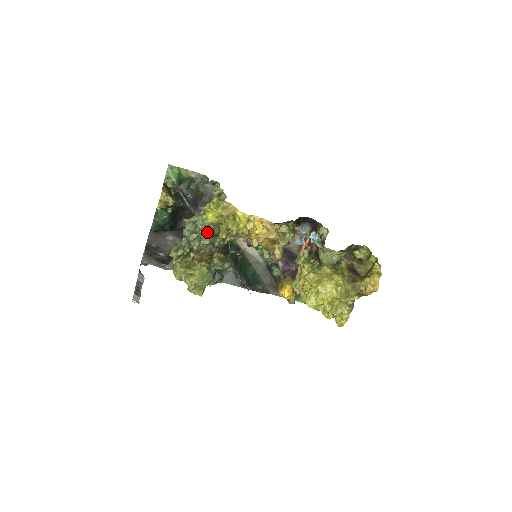
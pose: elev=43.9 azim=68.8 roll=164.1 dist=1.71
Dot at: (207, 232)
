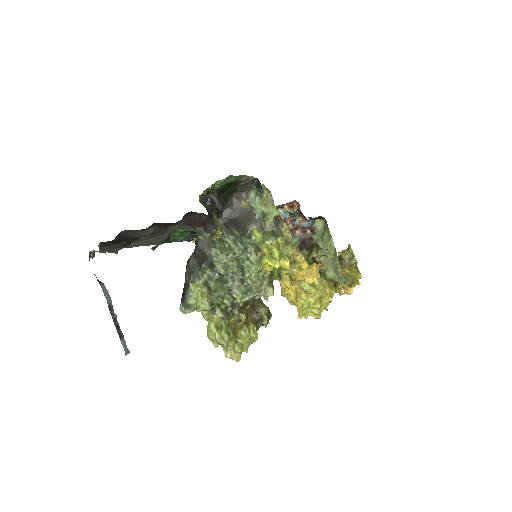
Dot at: (264, 289)
